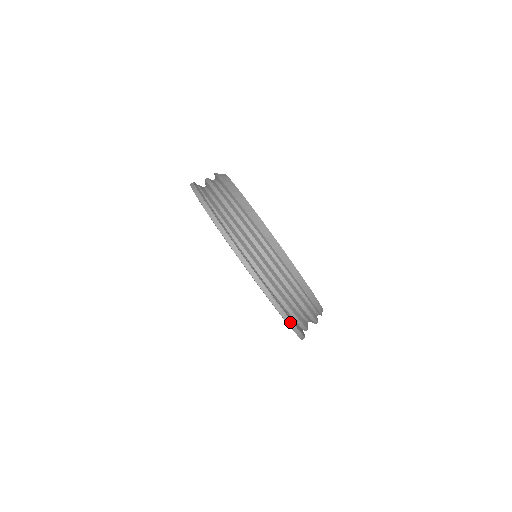
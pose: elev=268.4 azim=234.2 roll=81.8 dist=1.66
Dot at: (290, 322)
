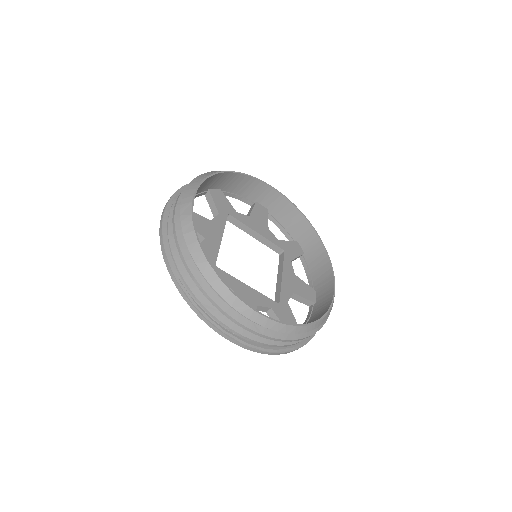
Dot at: (285, 353)
